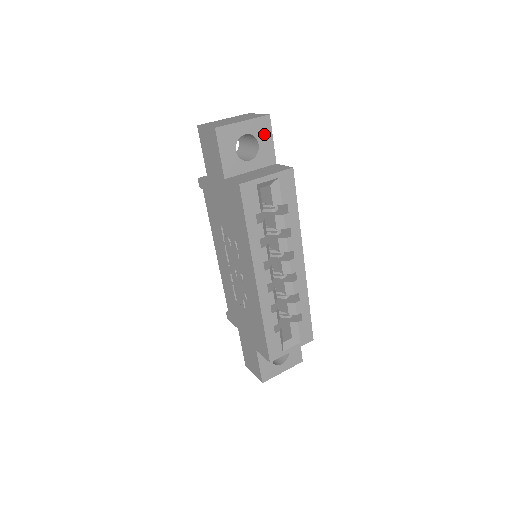
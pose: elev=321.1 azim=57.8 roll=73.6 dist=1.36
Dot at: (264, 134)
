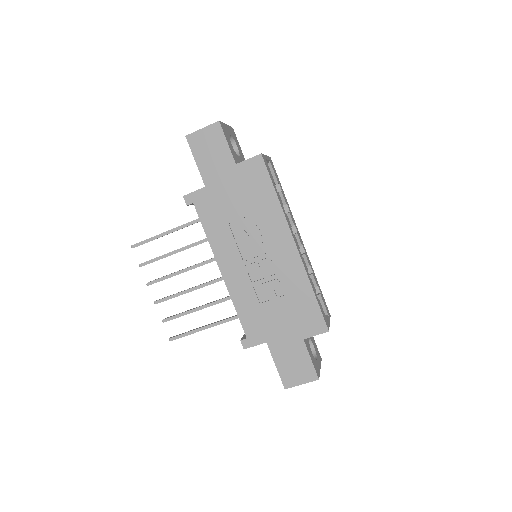
Dot at: (236, 141)
